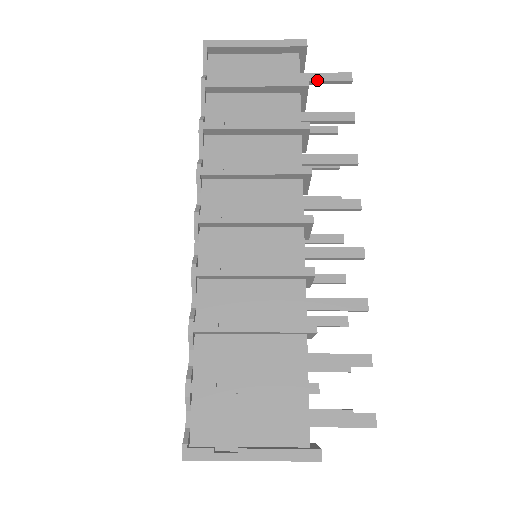
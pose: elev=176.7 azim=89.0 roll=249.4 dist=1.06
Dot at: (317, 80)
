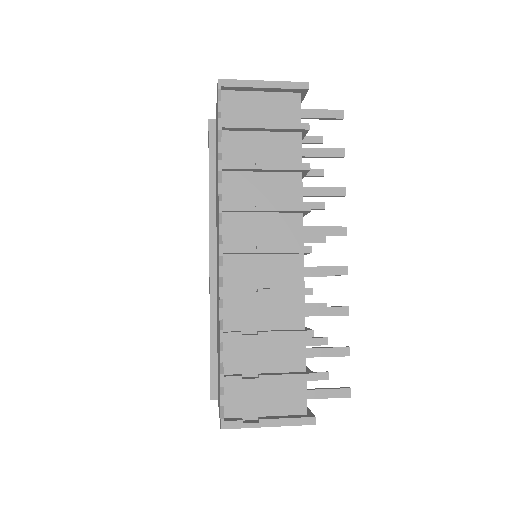
Dot at: (314, 117)
